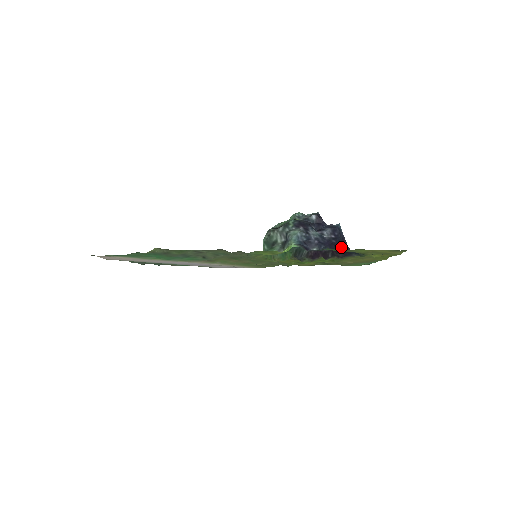
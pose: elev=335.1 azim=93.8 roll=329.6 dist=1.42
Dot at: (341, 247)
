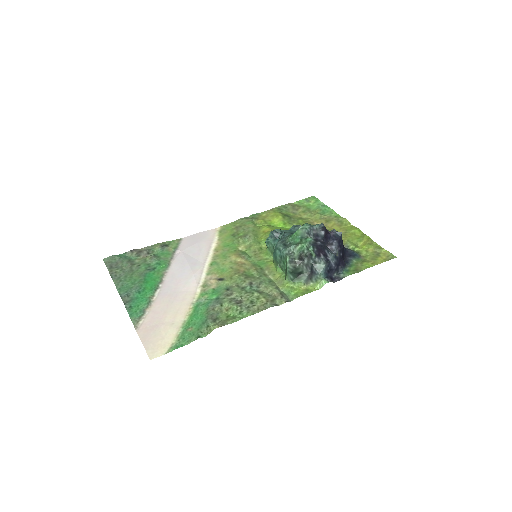
Dot at: (343, 254)
